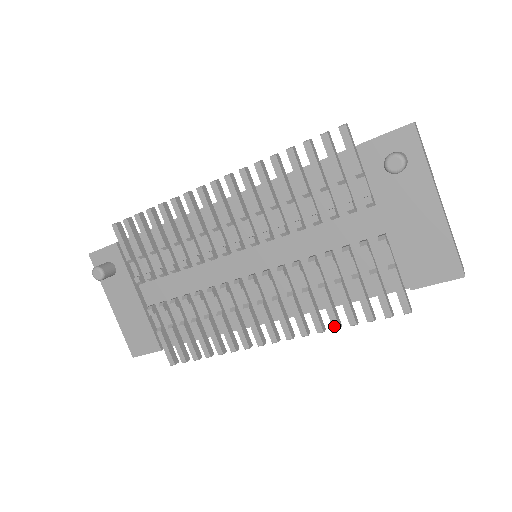
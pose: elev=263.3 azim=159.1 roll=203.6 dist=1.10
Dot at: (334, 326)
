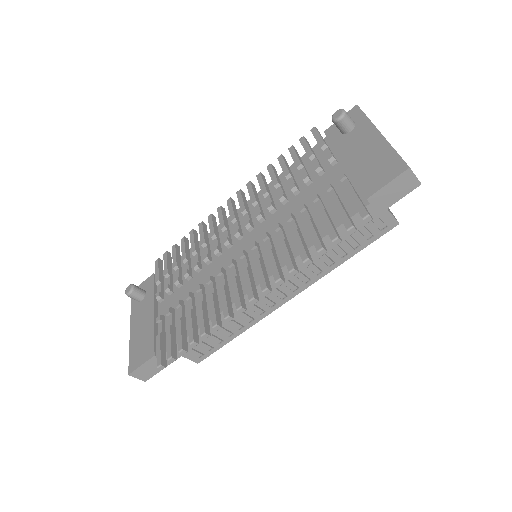
Dot at: (303, 258)
